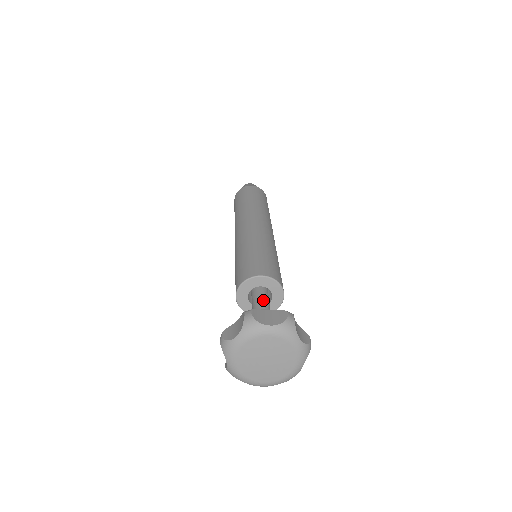
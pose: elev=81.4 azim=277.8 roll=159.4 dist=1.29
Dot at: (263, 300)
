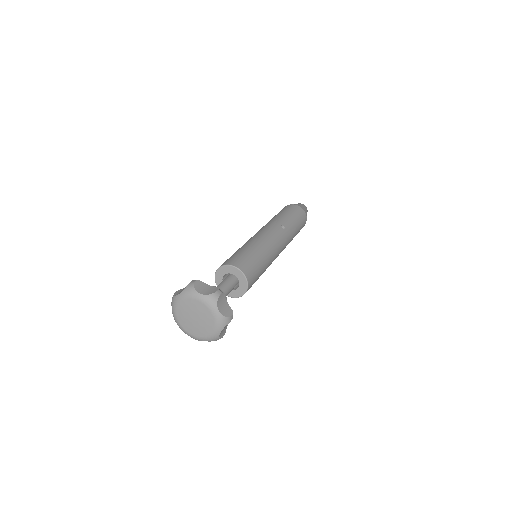
Dot at: (221, 283)
